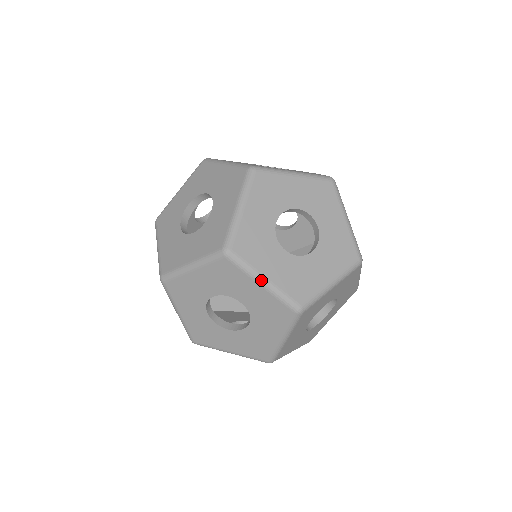
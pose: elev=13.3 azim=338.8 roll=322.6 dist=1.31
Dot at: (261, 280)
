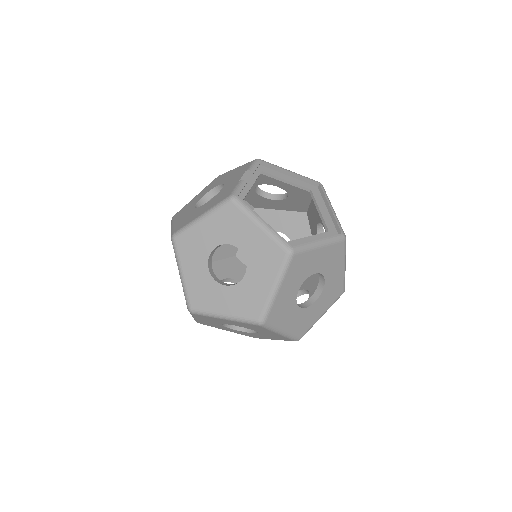
Dot at: (222, 317)
